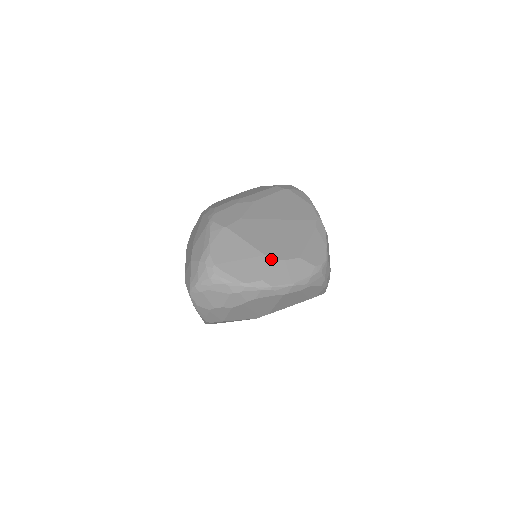
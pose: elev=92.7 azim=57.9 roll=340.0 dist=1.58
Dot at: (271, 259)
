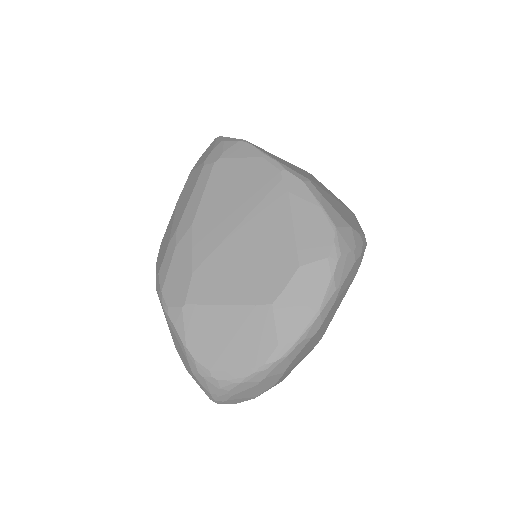
Dot at: (267, 305)
